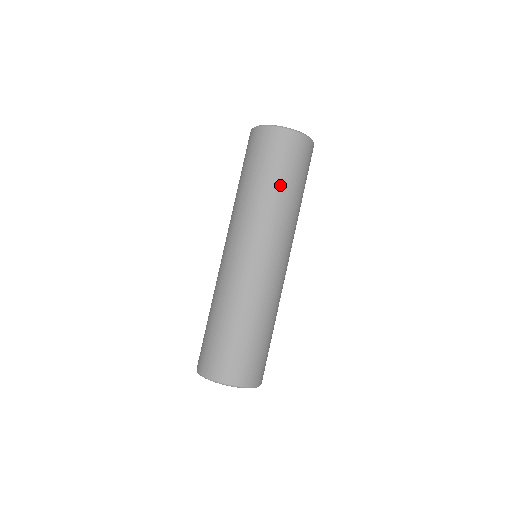
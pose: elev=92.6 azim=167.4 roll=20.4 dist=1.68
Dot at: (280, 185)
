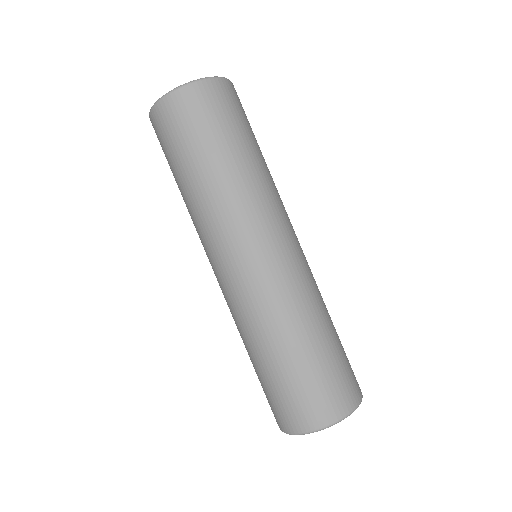
Dot at: (254, 150)
